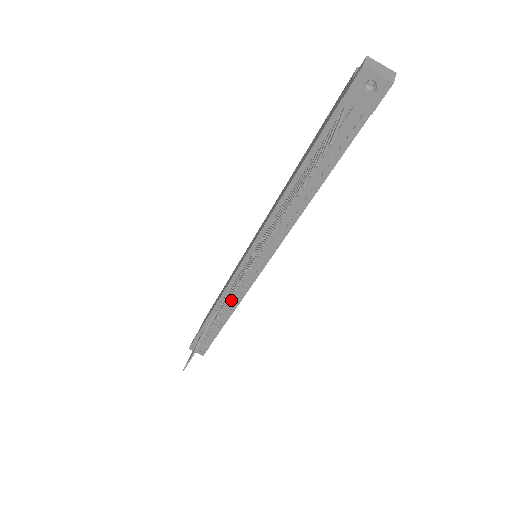
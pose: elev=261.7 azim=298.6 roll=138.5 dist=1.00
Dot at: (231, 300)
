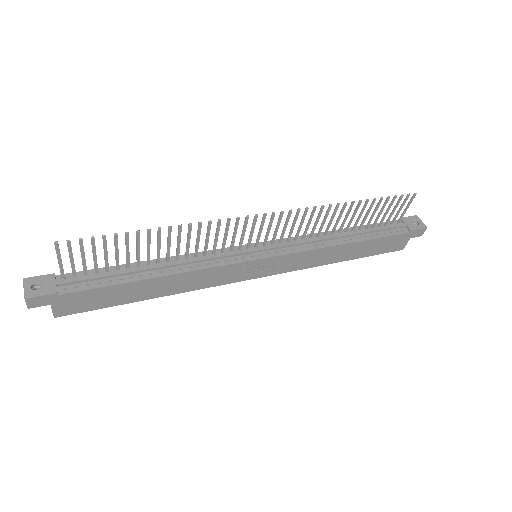
Dot at: (193, 261)
